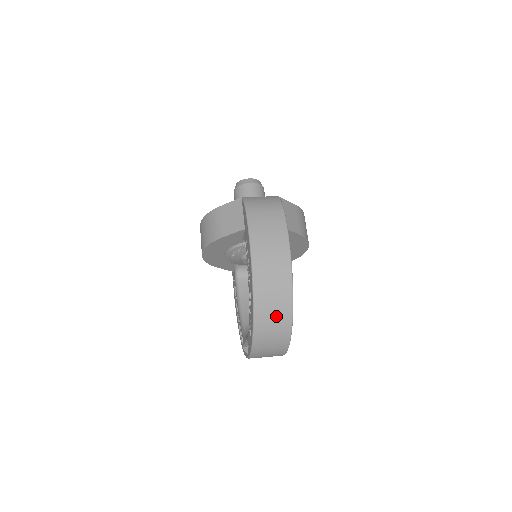
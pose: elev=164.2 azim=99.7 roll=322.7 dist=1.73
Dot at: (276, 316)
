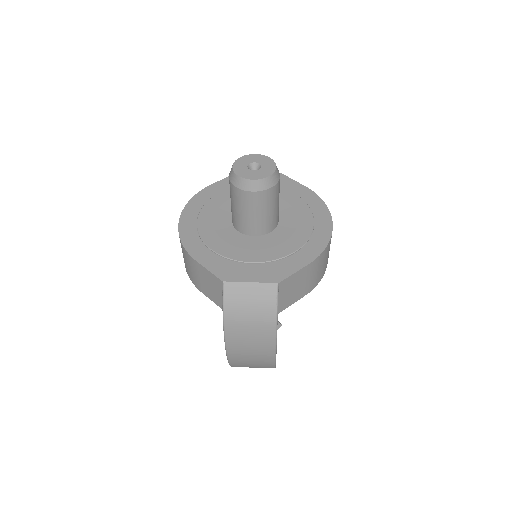
Dot at: occluded
